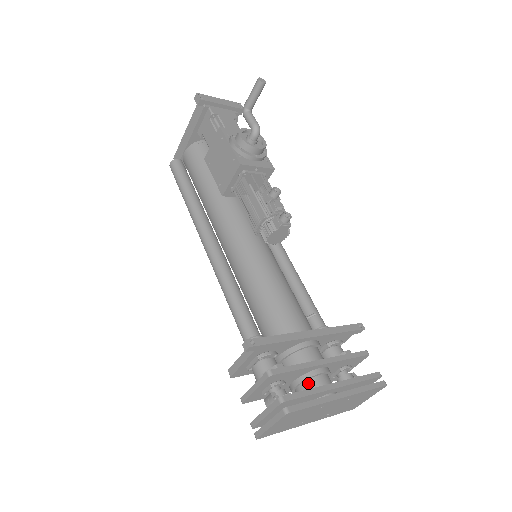
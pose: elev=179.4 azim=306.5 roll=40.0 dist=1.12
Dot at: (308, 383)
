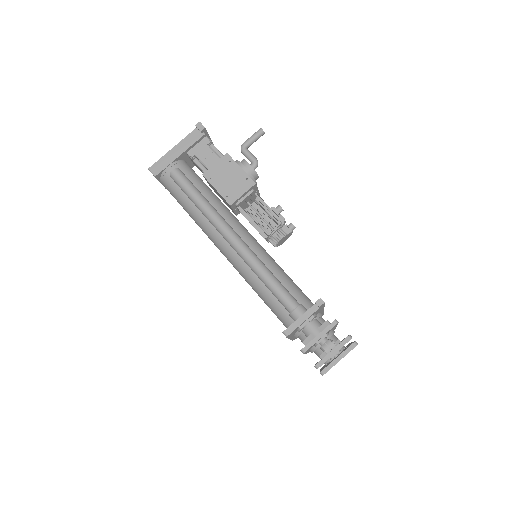
Dot at: (332, 339)
